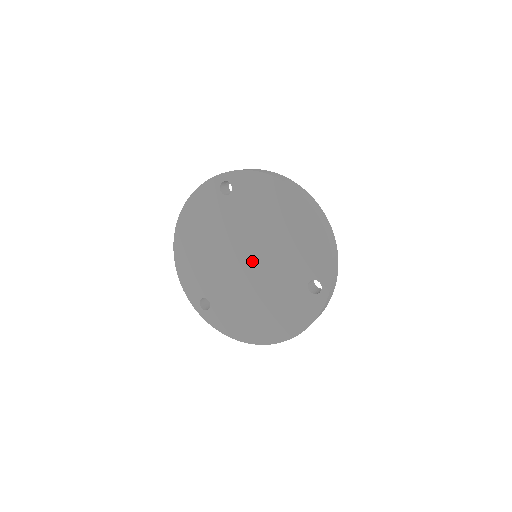
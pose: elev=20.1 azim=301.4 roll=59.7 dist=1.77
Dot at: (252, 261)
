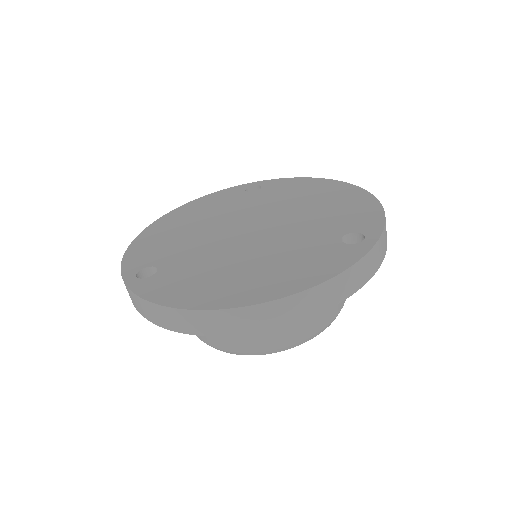
Dot at: (259, 228)
